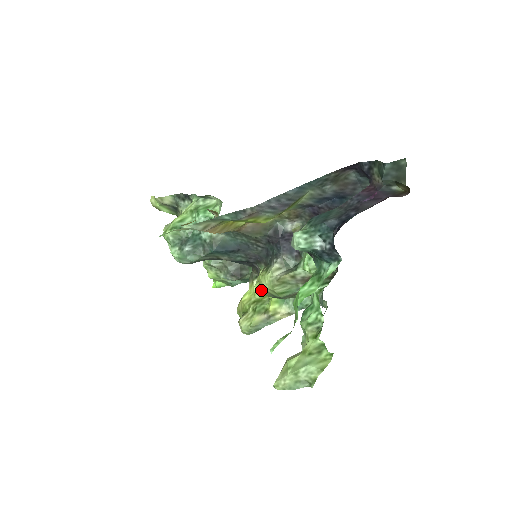
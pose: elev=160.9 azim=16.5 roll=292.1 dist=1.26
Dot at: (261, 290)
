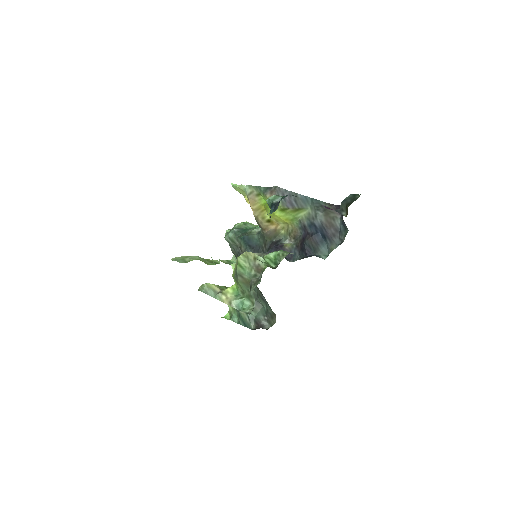
Dot at: occluded
